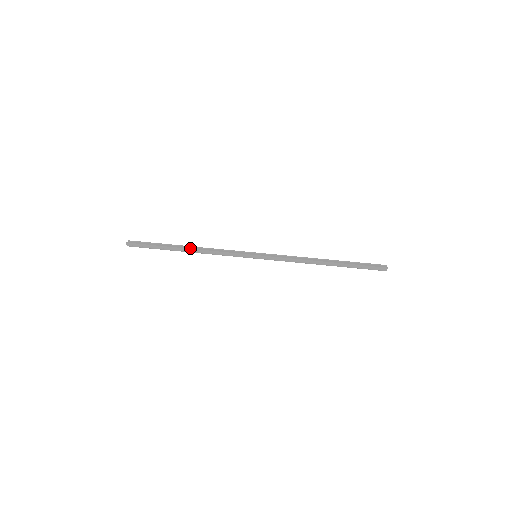
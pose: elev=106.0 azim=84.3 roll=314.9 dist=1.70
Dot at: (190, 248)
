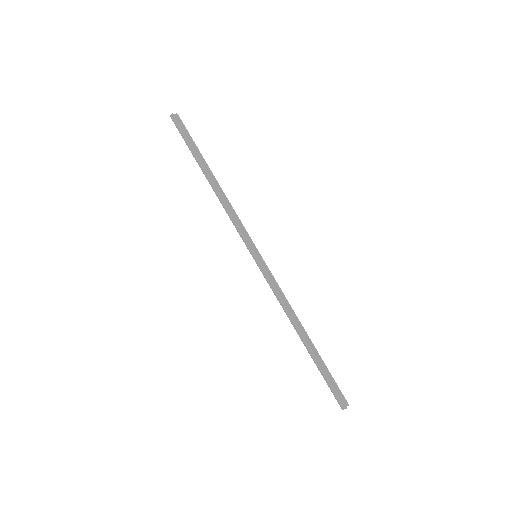
Dot at: (214, 181)
